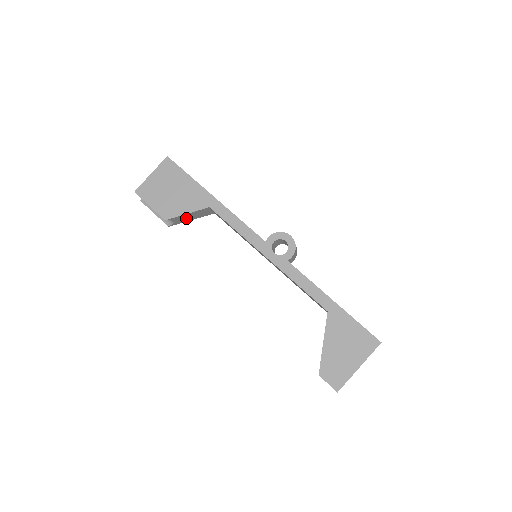
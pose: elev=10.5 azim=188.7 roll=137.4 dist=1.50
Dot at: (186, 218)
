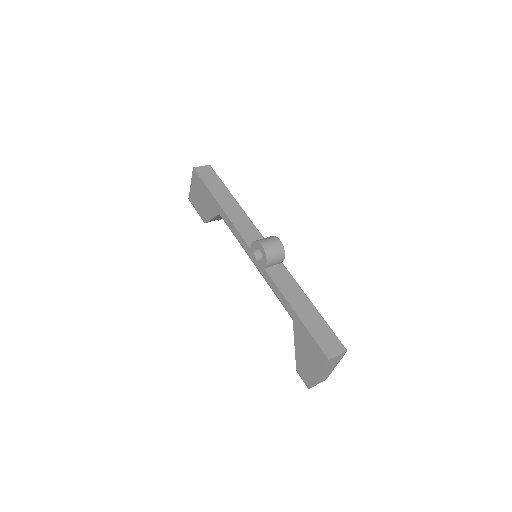
Dot at: (219, 217)
